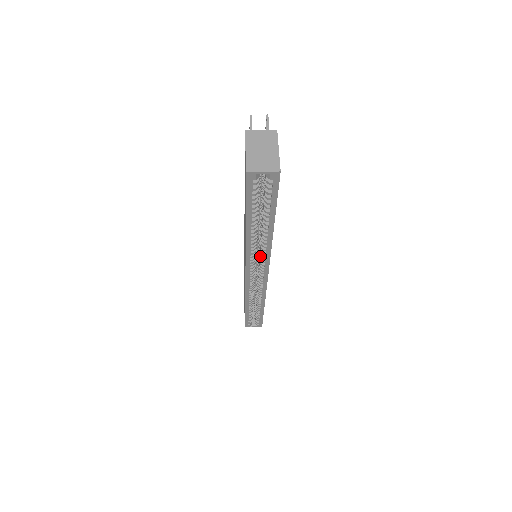
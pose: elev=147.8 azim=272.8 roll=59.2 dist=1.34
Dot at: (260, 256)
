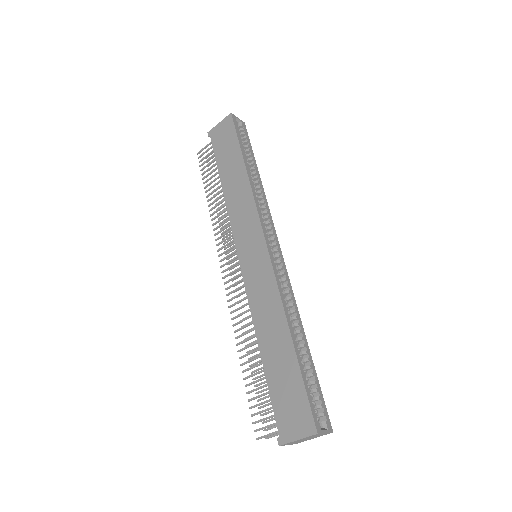
Dot at: (264, 217)
